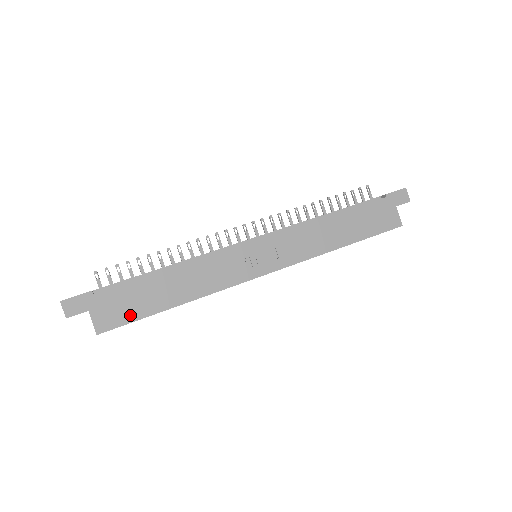
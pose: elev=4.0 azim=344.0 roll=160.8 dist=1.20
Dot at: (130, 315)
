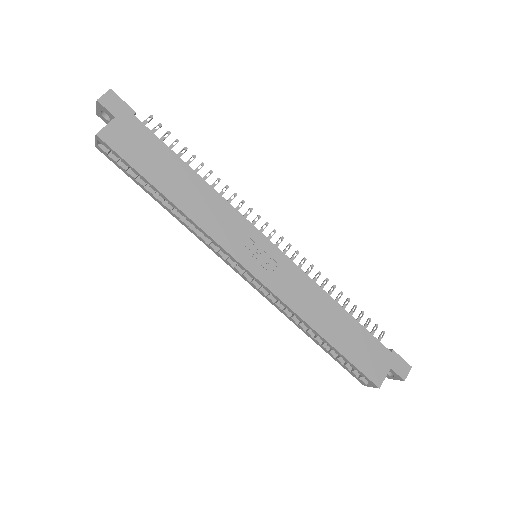
Dot at: (133, 157)
